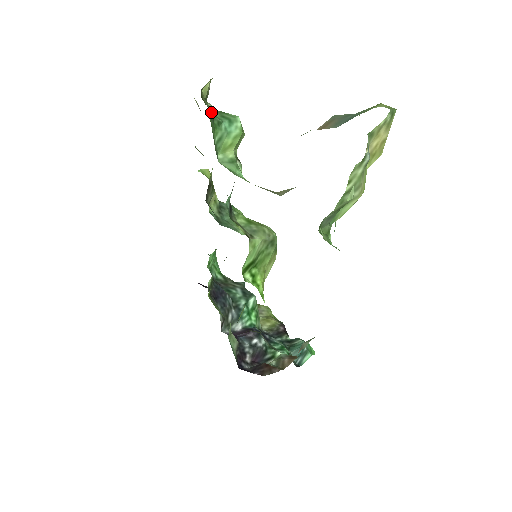
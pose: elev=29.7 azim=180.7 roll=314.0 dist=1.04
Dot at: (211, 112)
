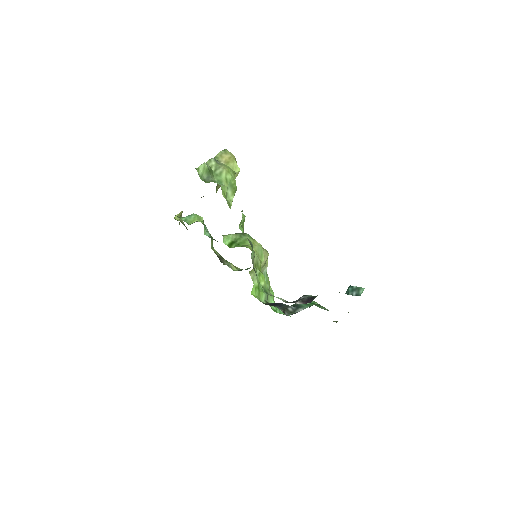
Dot at: occluded
